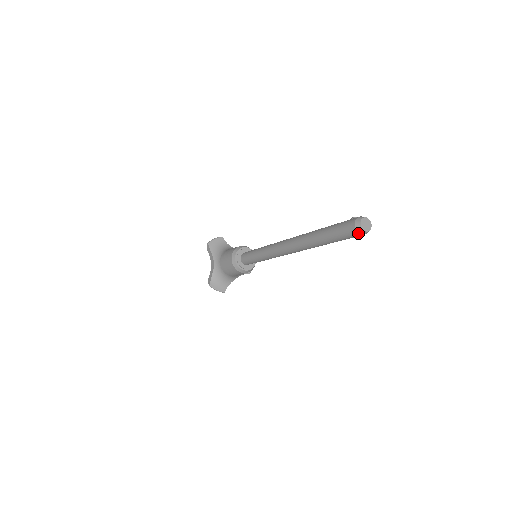
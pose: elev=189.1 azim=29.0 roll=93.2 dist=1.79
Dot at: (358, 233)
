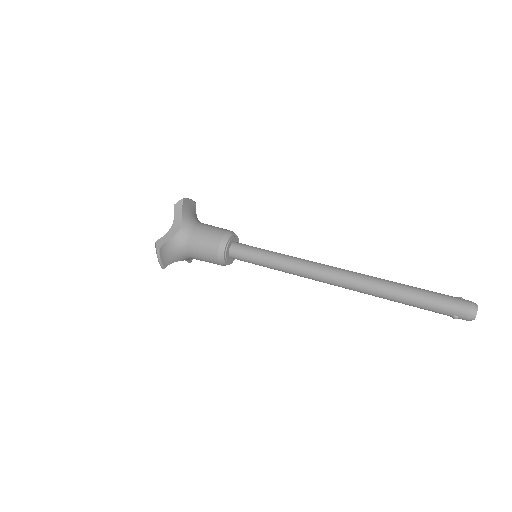
Dot at: (467, 316)
